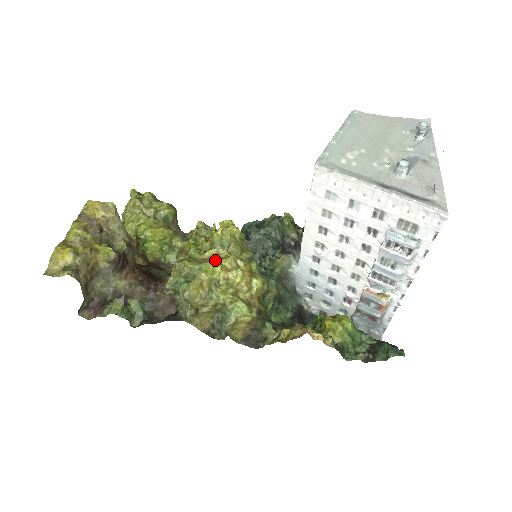
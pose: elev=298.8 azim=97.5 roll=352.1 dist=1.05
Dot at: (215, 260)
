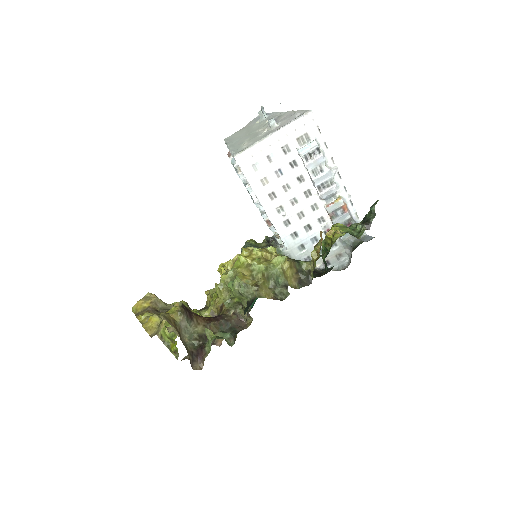
Dot at: (237, 262)
